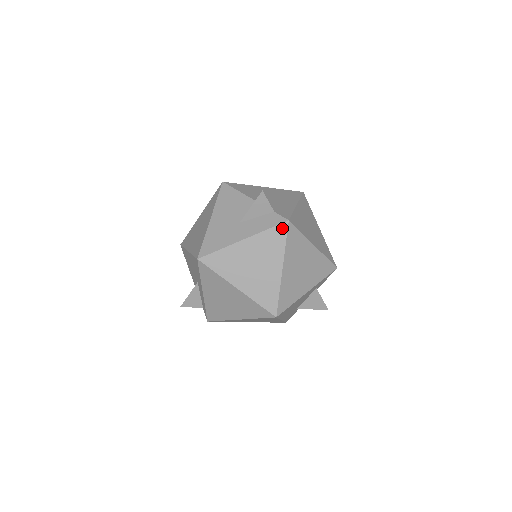
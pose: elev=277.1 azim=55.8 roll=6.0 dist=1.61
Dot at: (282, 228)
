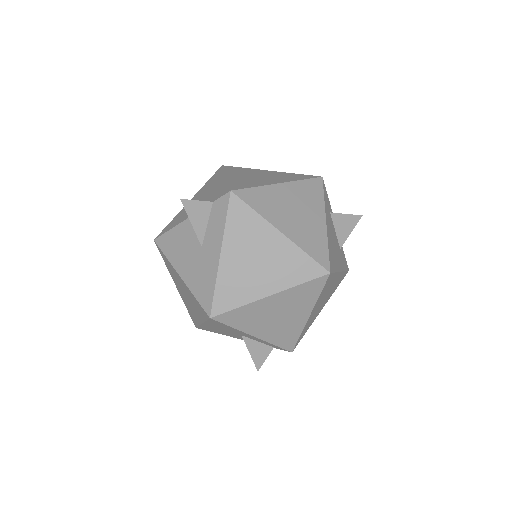
Dot at: (235, 204)
